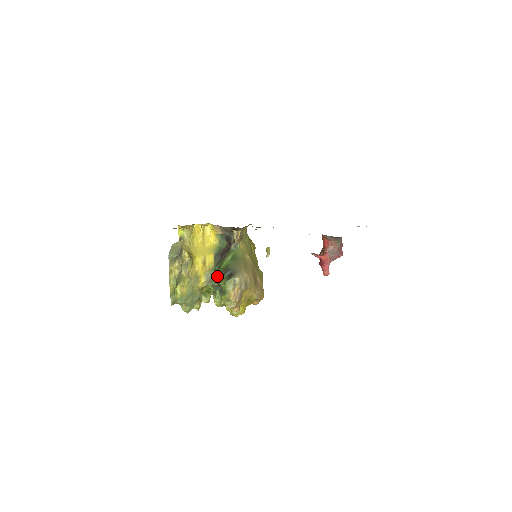
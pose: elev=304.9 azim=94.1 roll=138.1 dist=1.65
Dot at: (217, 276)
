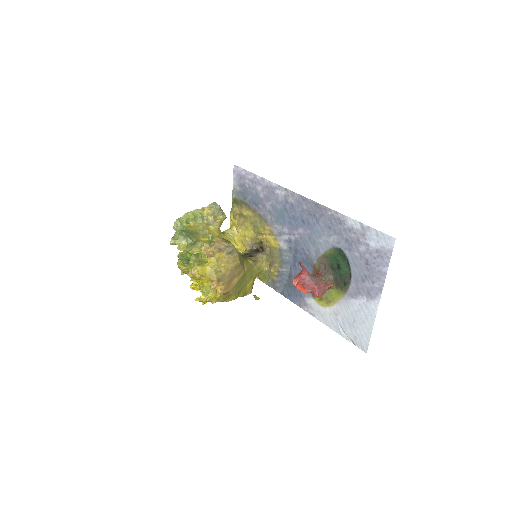
Dot at: occluded
